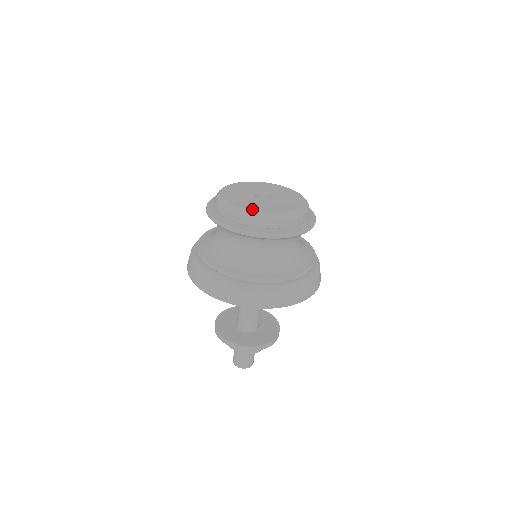
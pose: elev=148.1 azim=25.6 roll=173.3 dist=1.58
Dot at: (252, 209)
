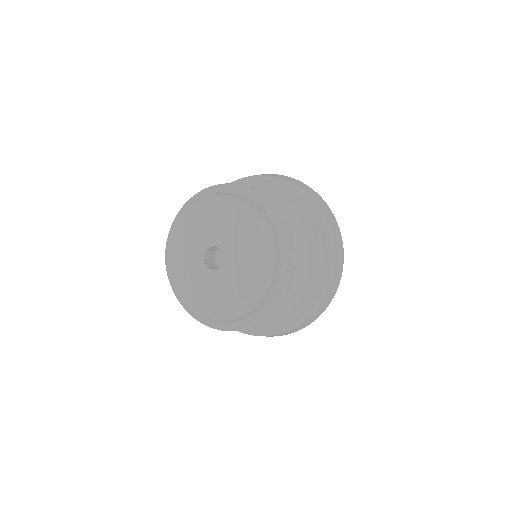
Dot at: (225, 310)
